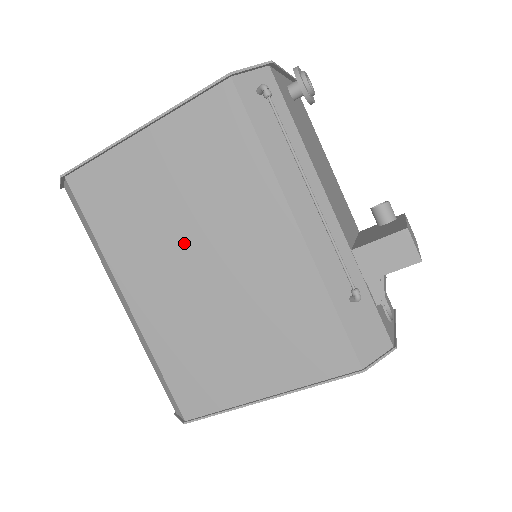
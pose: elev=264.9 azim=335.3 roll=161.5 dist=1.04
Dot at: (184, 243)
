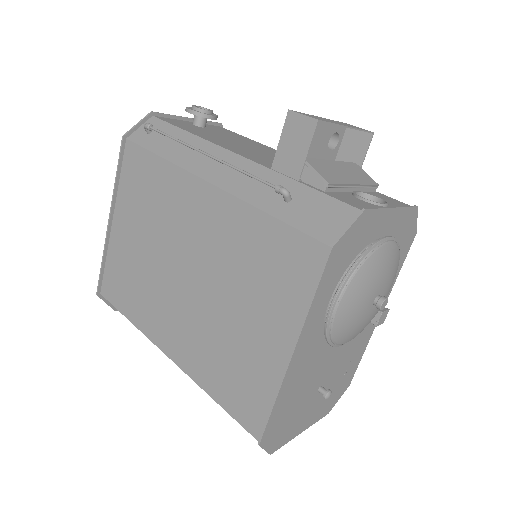
Dot at: (167, 271)
